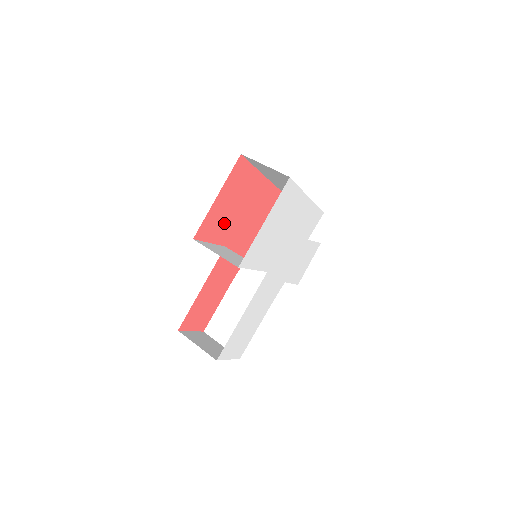
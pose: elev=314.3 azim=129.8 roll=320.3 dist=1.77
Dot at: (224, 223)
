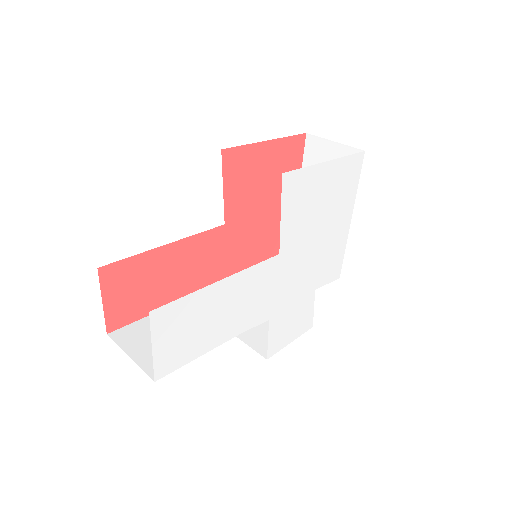
Dot at: (246, 188)
